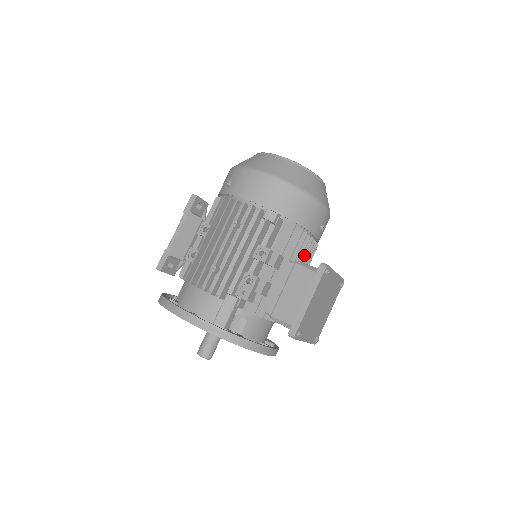
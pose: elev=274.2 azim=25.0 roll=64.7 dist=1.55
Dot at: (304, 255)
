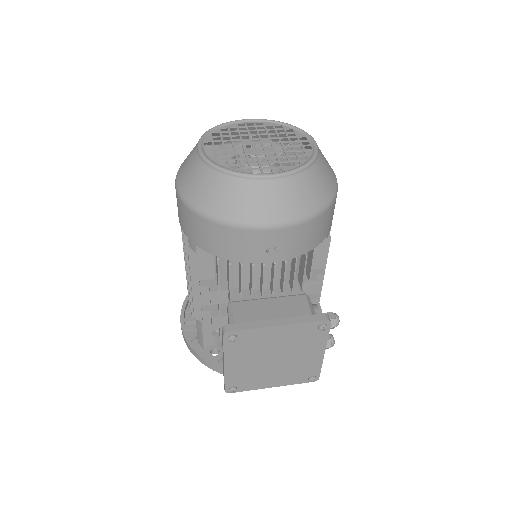
Dot at: (262, 283)
